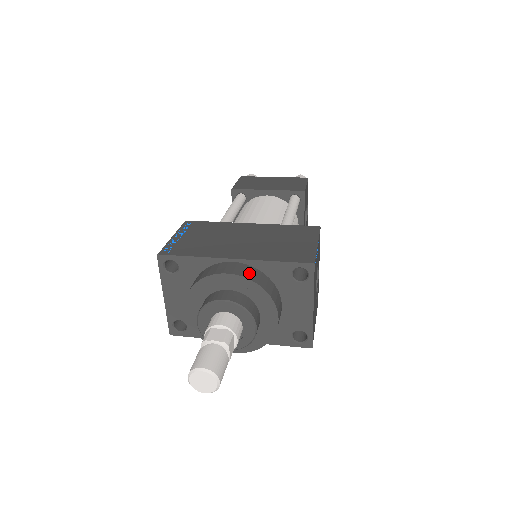
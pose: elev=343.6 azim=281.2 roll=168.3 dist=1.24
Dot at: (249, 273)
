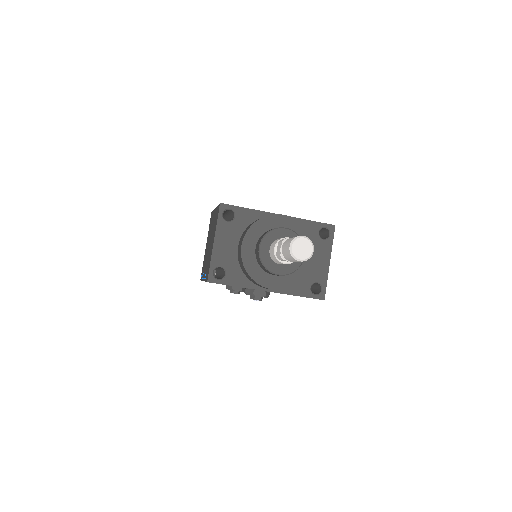
Dot at: occluded
